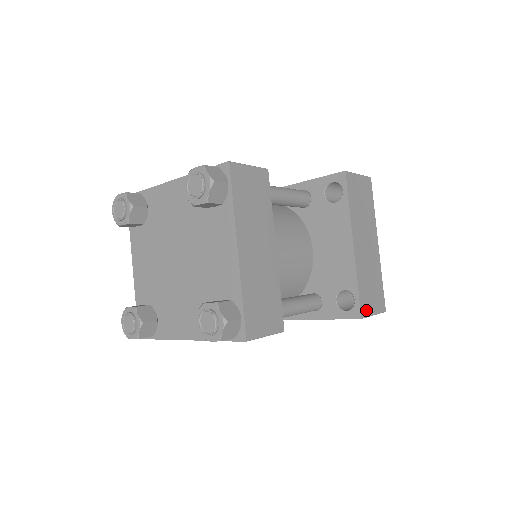
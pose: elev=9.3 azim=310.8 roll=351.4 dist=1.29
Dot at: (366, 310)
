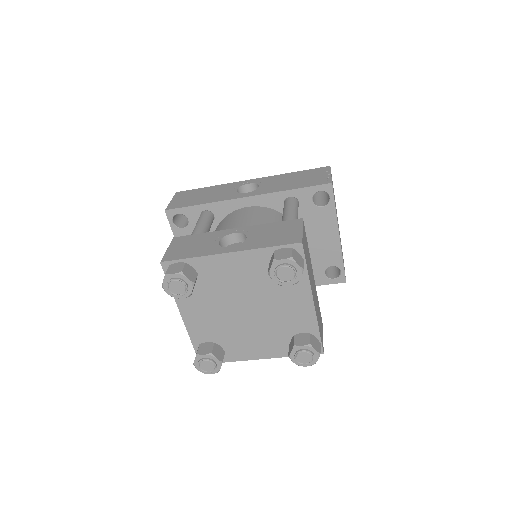
Dot at: occluded
